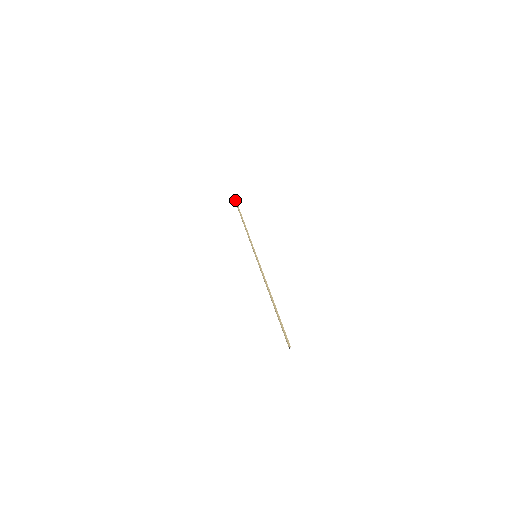
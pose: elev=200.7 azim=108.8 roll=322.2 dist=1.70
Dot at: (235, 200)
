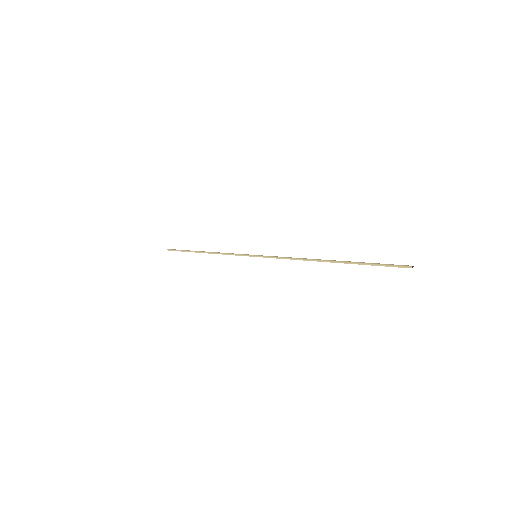
Dot at: occluded
